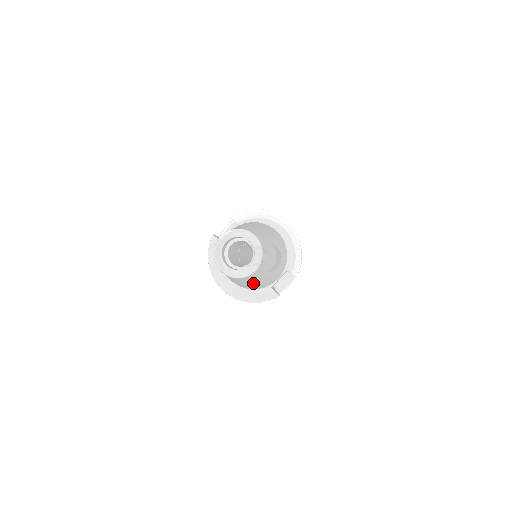
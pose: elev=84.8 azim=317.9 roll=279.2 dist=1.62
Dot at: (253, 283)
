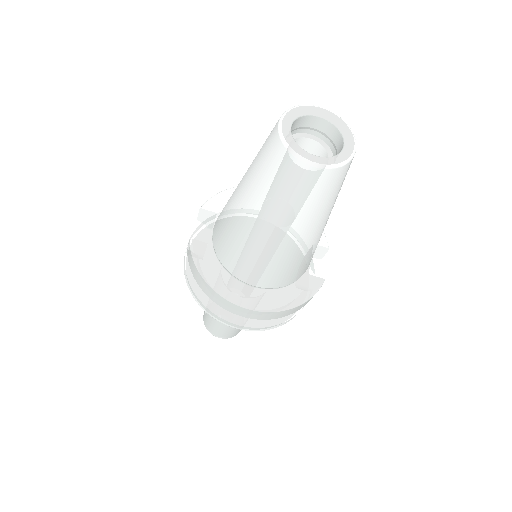
Dot at: (319, 228)
